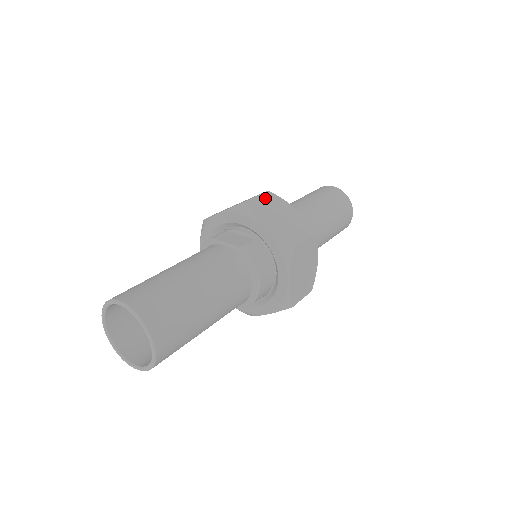
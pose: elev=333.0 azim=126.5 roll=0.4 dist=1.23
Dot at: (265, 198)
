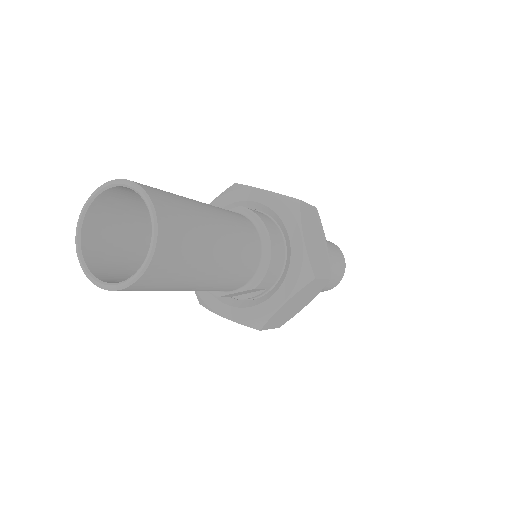
Dot at: occluded
